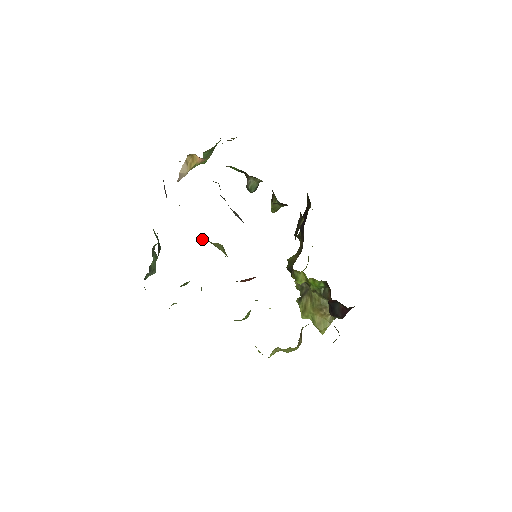
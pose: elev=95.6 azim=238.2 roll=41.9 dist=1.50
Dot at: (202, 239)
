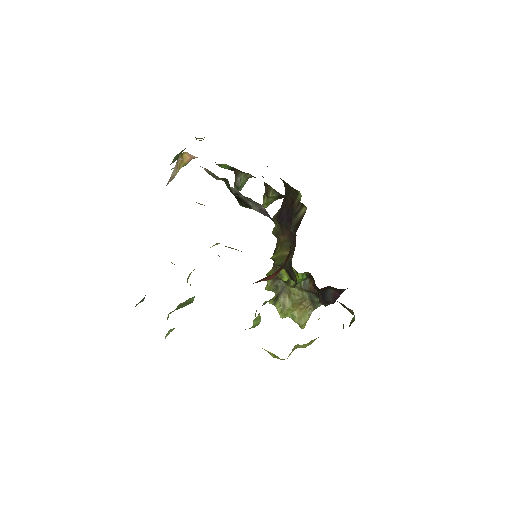
Dot at: occluded
